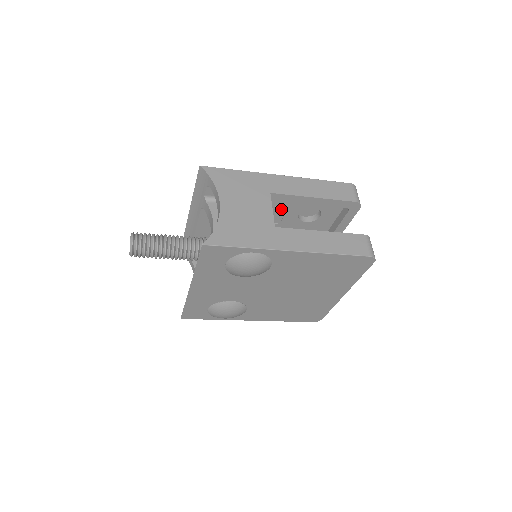
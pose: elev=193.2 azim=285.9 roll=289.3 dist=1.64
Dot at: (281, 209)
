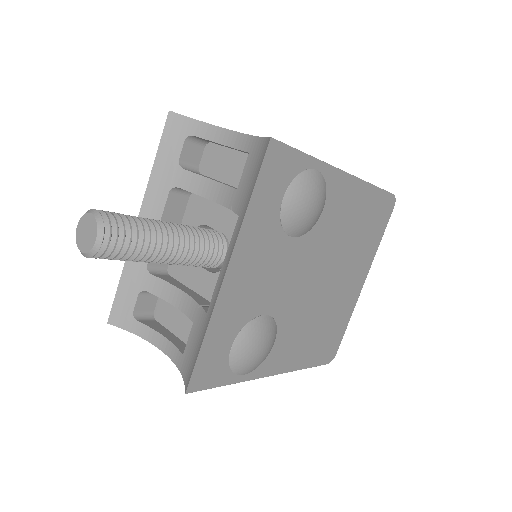
Dot at: occluded
